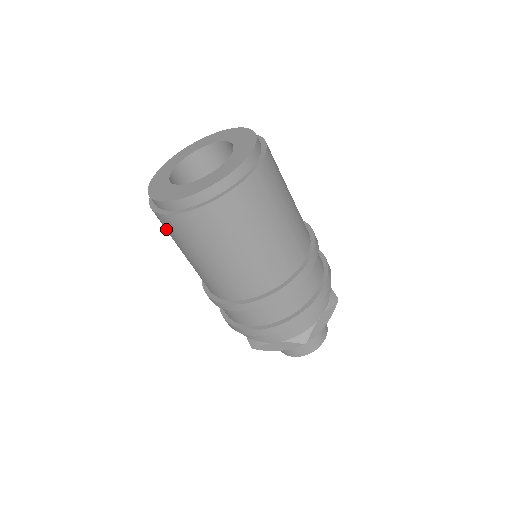
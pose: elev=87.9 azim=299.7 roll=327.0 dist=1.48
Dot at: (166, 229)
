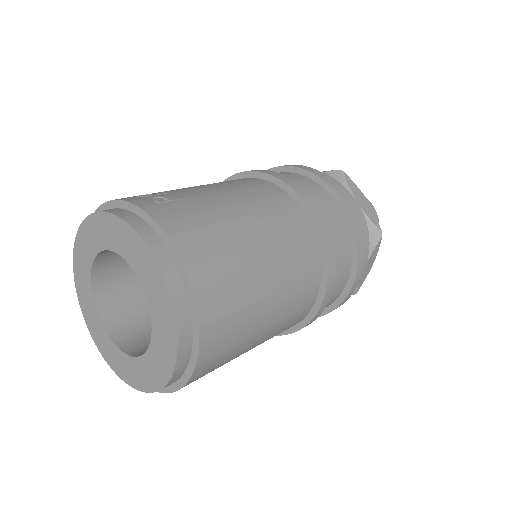
Dot at: occluded
